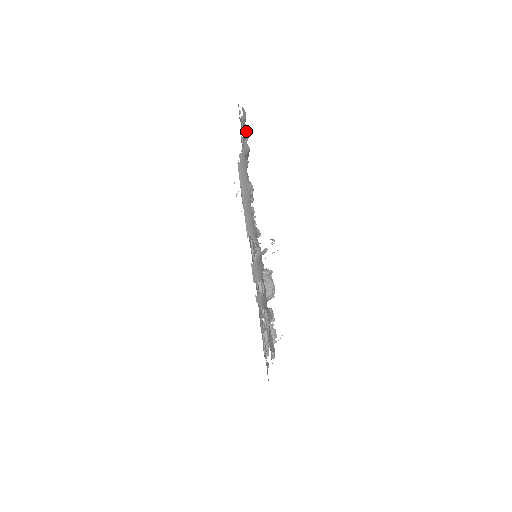
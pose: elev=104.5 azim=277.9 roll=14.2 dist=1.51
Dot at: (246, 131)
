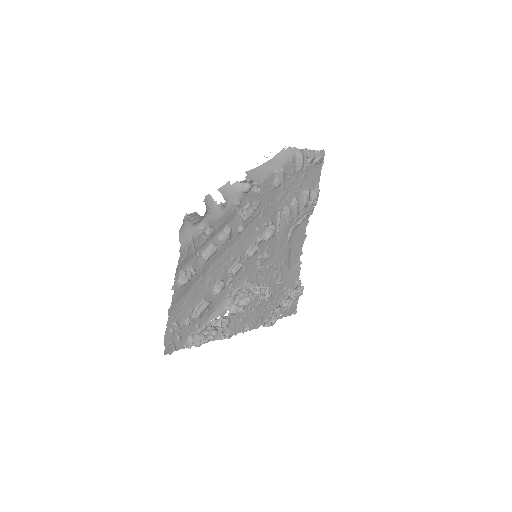
Dot at: (311, 154)
